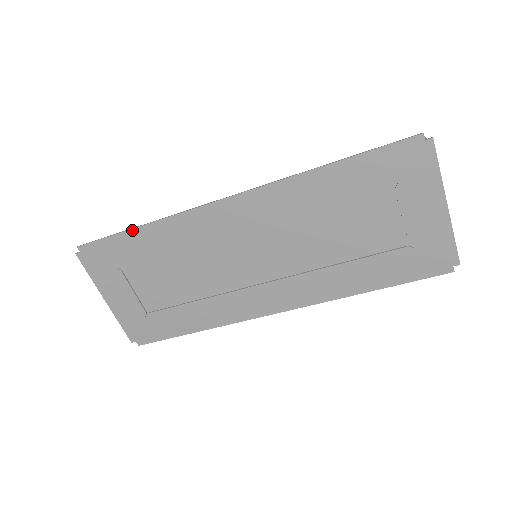
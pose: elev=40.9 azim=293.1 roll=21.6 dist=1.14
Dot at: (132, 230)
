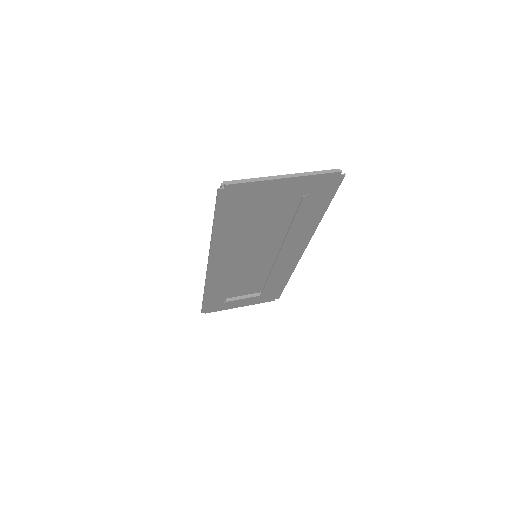
Dot at: (204, 298)
